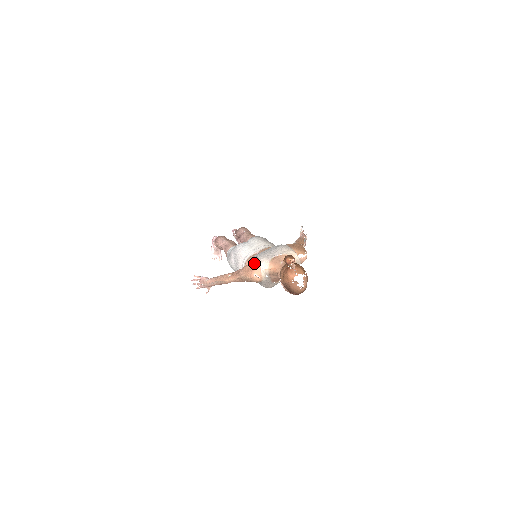
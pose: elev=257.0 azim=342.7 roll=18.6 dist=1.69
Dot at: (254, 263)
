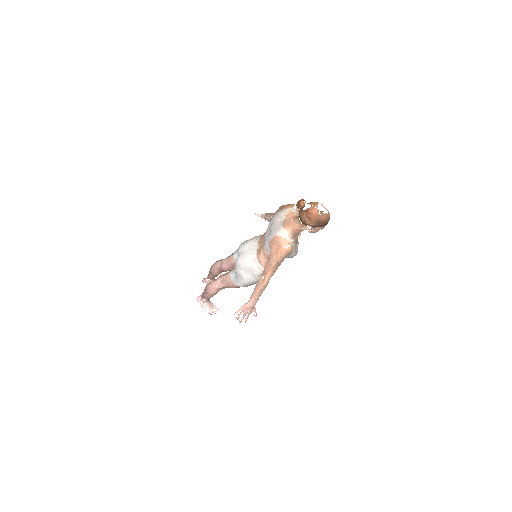
Dot at: (275, 242)
